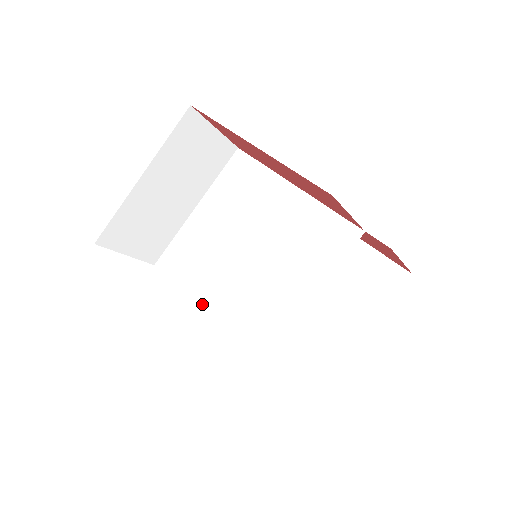
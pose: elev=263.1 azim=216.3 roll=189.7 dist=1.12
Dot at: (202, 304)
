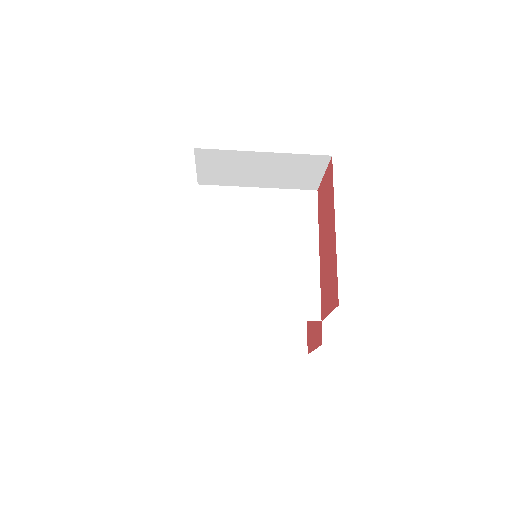
Dot at: (201, 244)
